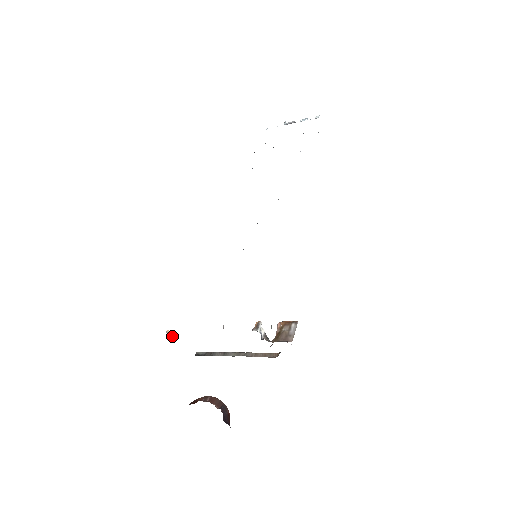
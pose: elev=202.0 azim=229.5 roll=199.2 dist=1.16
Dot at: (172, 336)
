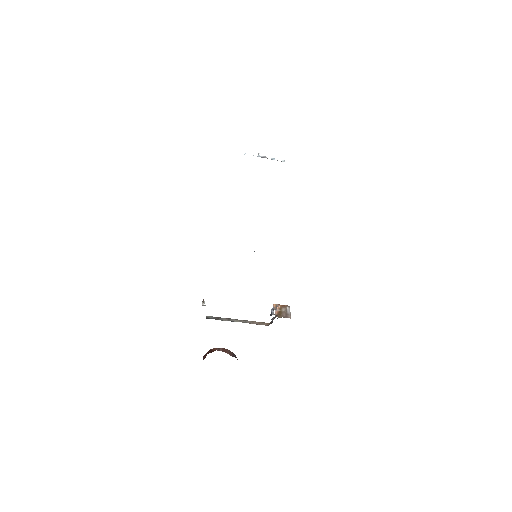
Dot at: occluded
